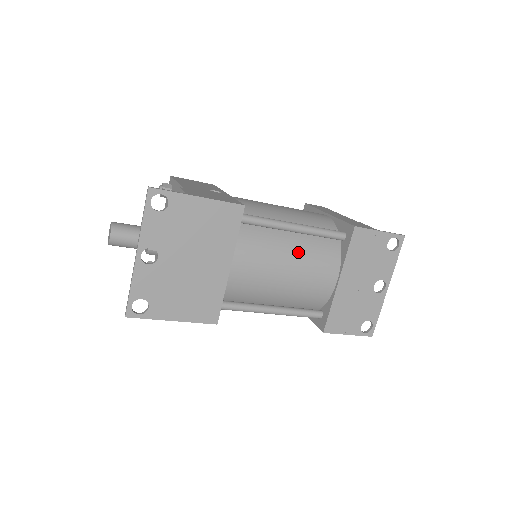
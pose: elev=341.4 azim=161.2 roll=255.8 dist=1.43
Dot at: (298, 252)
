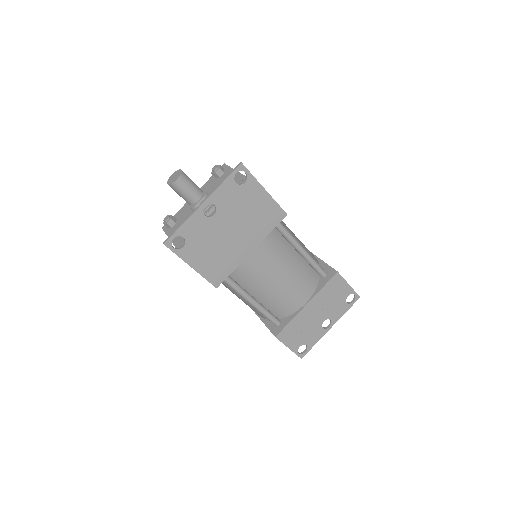
Dot at: (295, 268)
